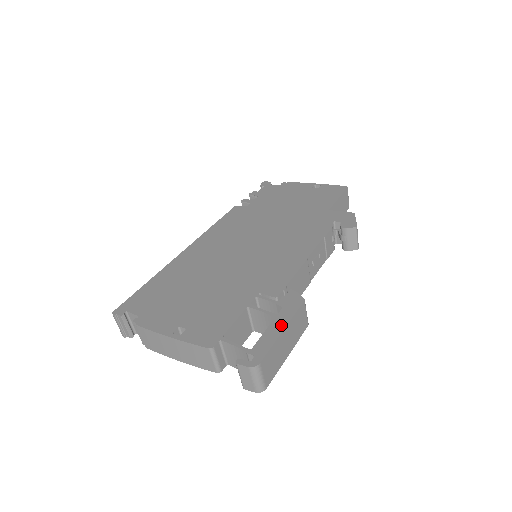
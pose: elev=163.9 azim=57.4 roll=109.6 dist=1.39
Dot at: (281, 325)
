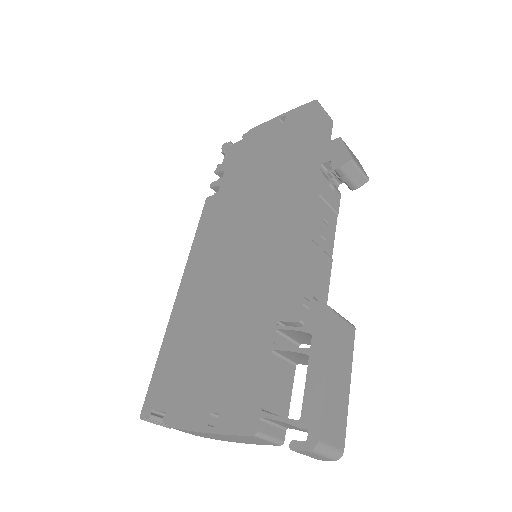
Dot at: (320, 365)
